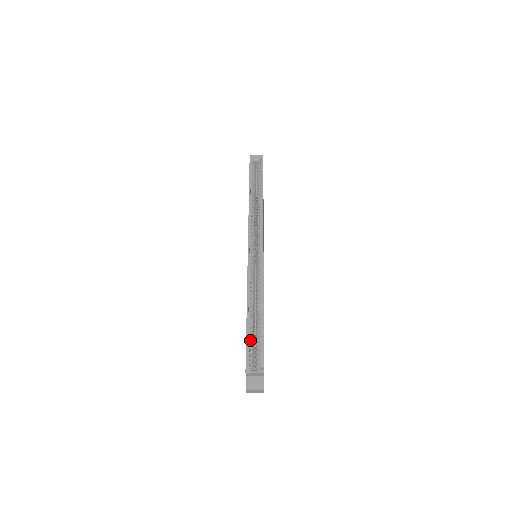
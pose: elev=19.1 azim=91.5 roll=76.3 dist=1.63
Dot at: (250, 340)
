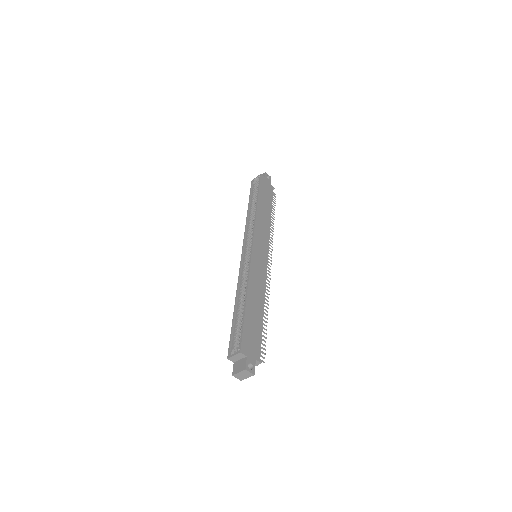
Dot at: (236, 329)
